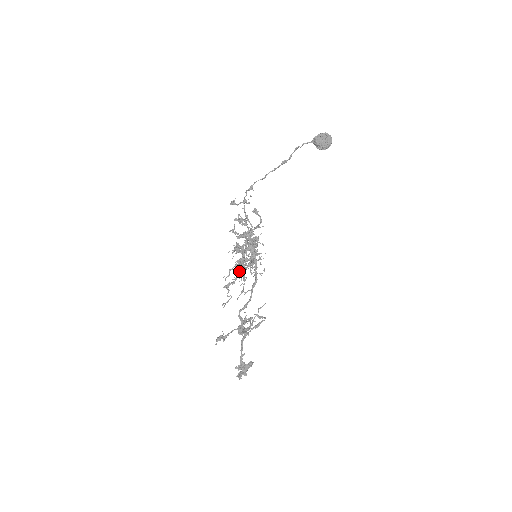
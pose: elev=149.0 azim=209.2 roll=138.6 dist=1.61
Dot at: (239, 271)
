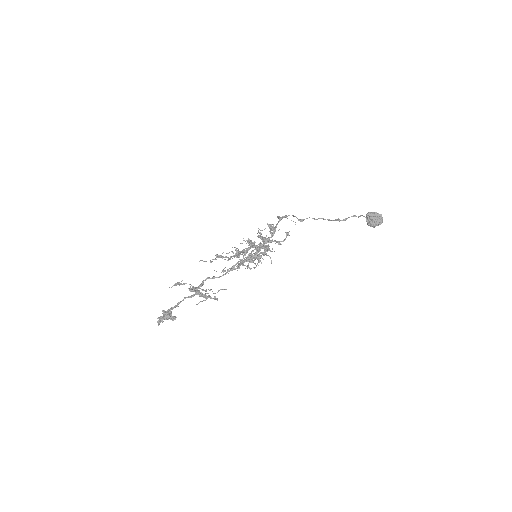
Dot at: (236, 255)
